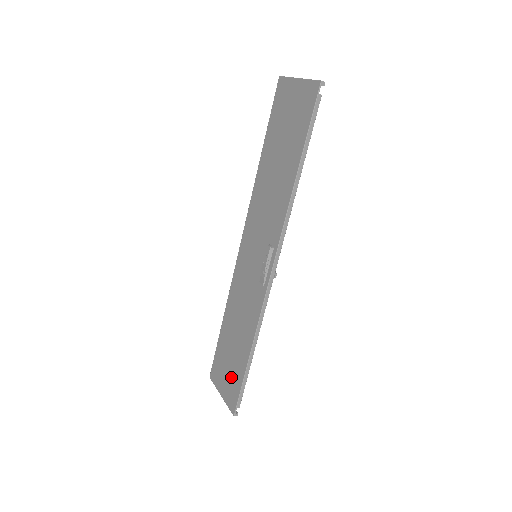
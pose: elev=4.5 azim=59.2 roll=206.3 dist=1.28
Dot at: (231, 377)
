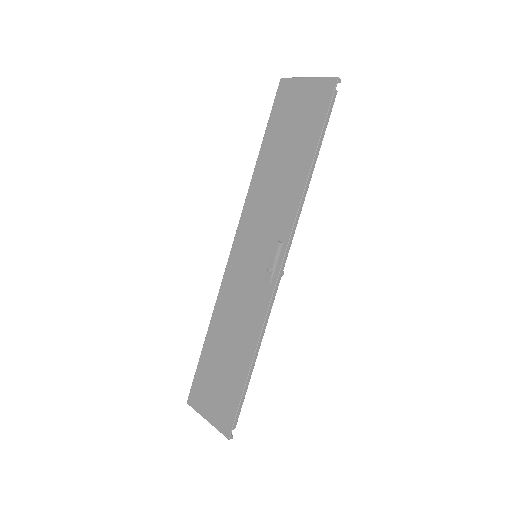
Dot at: (223, 395)
